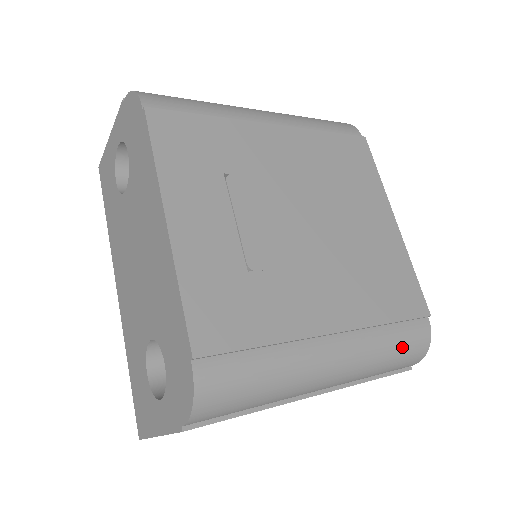
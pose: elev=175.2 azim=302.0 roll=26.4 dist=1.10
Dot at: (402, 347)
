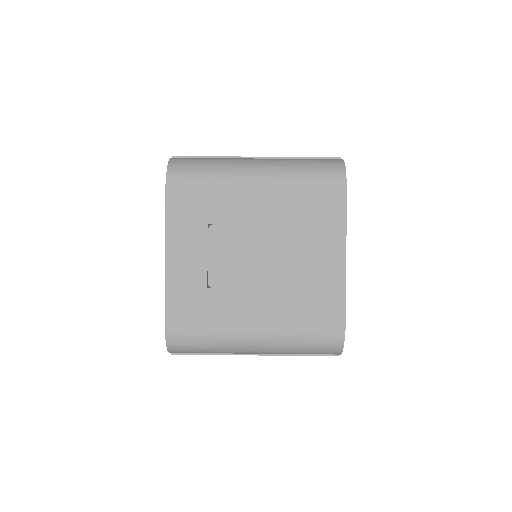
Dot at: (314, 346)
